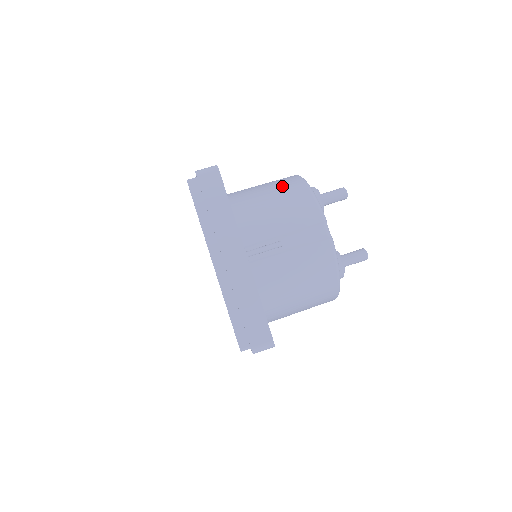
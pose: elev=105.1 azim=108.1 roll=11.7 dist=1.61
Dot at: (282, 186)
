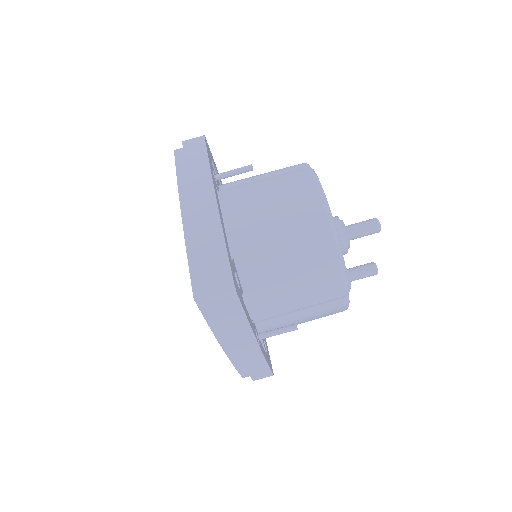
Dot at: (306, 244)
